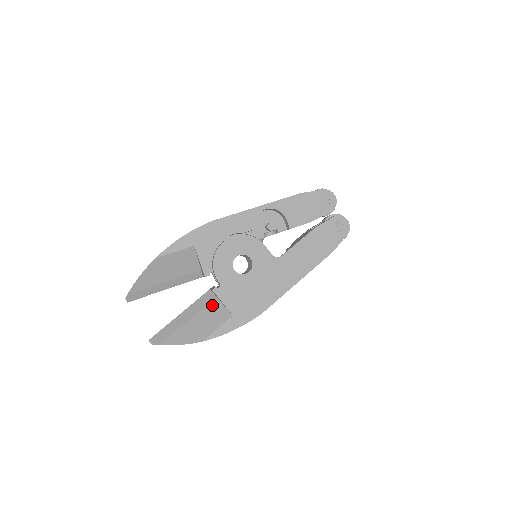
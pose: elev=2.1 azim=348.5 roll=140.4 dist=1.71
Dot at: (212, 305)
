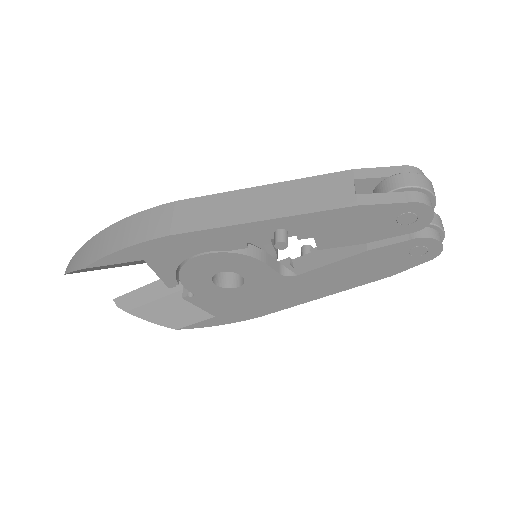
Dot at: occluded
